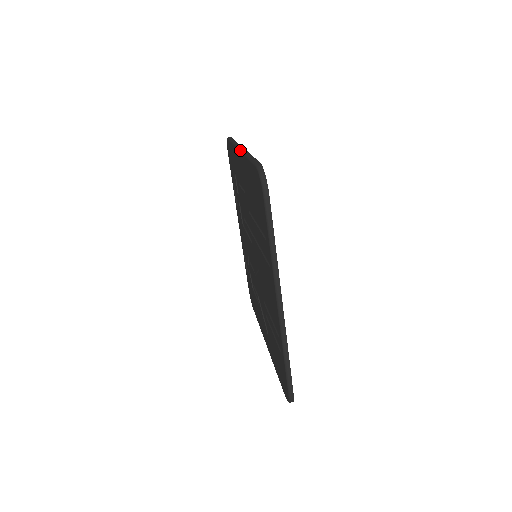
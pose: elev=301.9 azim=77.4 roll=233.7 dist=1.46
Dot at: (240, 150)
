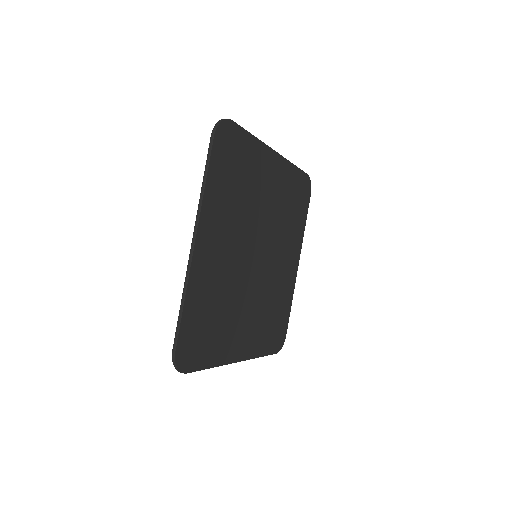
Dot at: occluded
